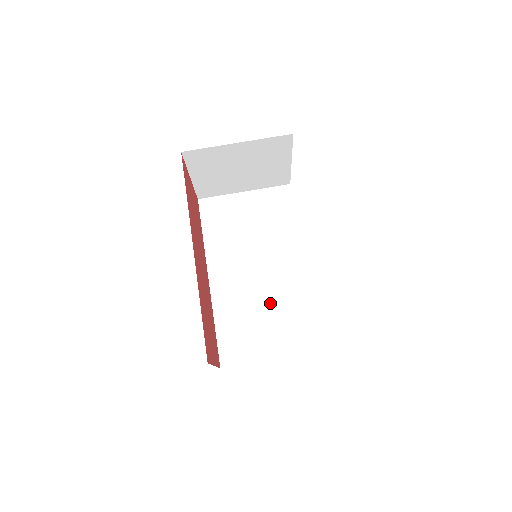
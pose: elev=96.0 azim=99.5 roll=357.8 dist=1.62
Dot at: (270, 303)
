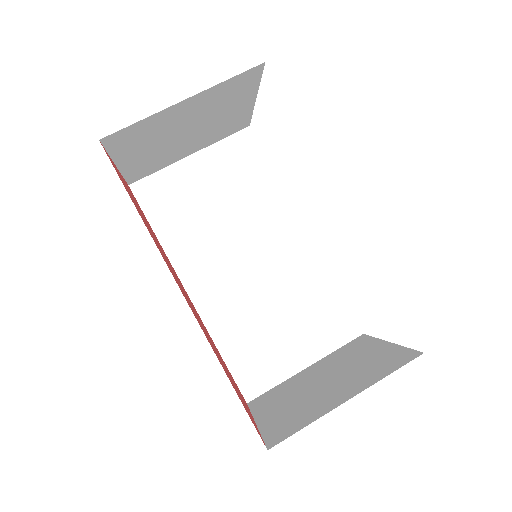
Dot at: (279, 299)
